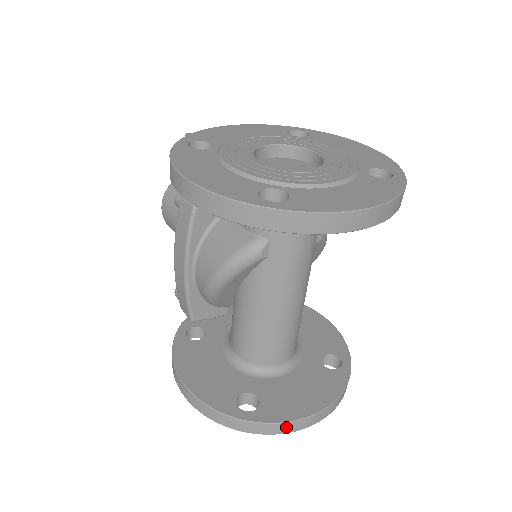
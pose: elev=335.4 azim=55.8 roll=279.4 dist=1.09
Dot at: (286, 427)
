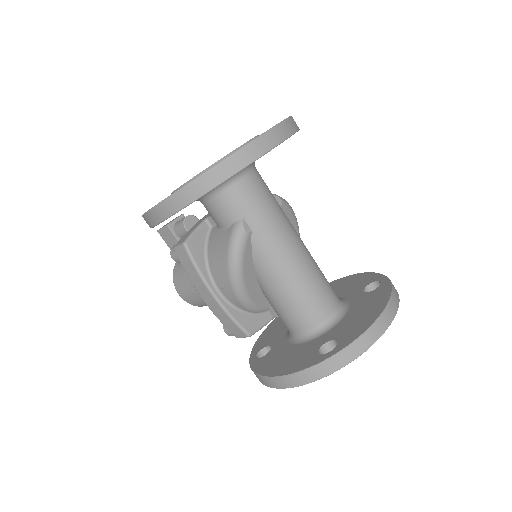
Dot at: (367, 338)
